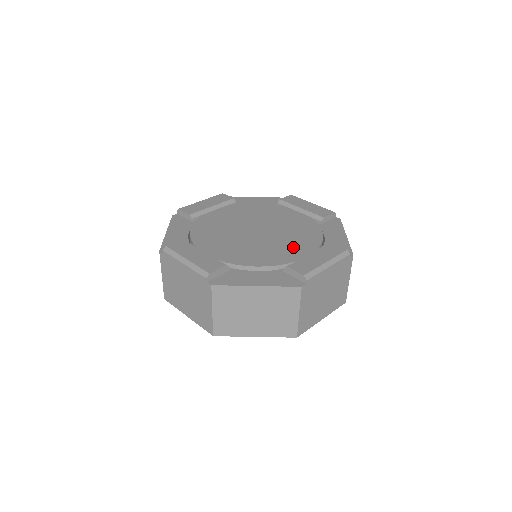
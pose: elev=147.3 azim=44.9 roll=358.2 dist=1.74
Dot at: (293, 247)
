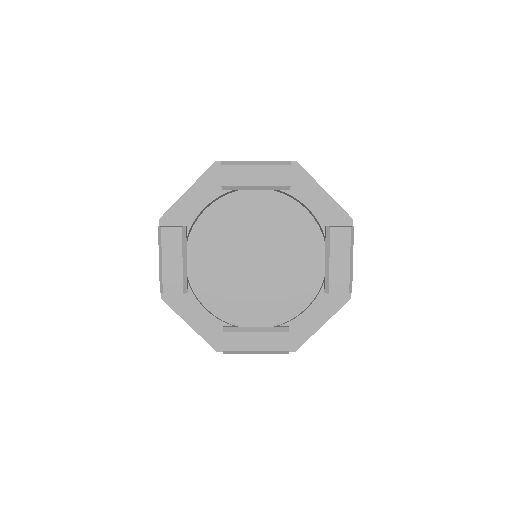
Dot at: (306, 258)
